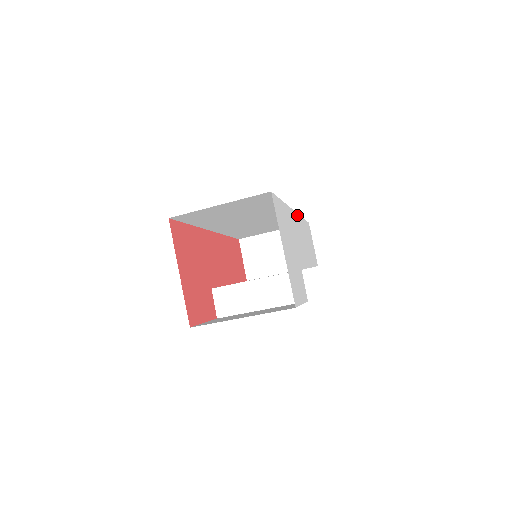
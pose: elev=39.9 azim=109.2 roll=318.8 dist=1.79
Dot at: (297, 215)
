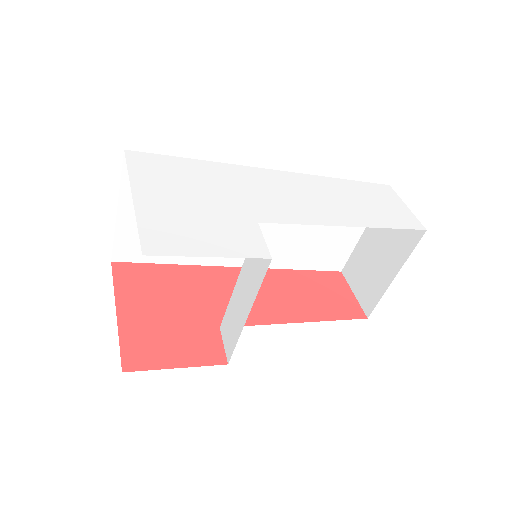
Dot at: (295, 175)
